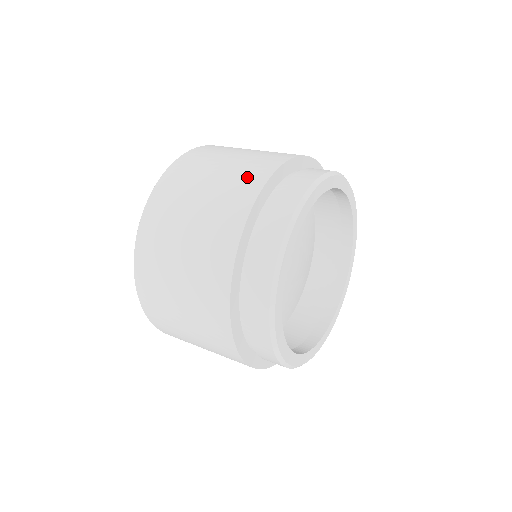
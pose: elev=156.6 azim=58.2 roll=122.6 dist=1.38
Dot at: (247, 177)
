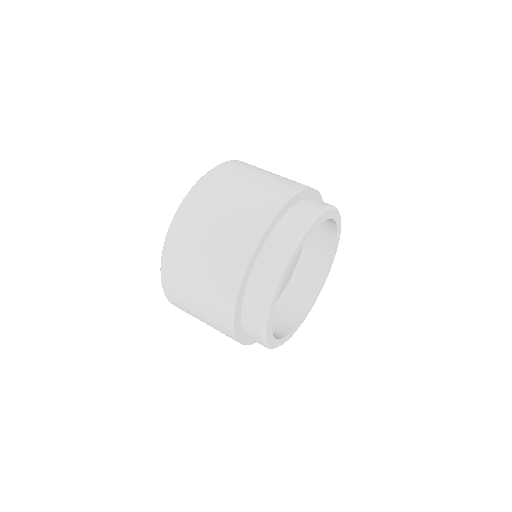
Dot at: (220, 300)
